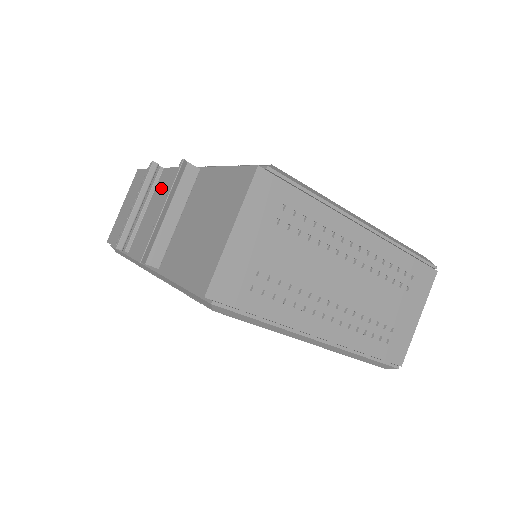
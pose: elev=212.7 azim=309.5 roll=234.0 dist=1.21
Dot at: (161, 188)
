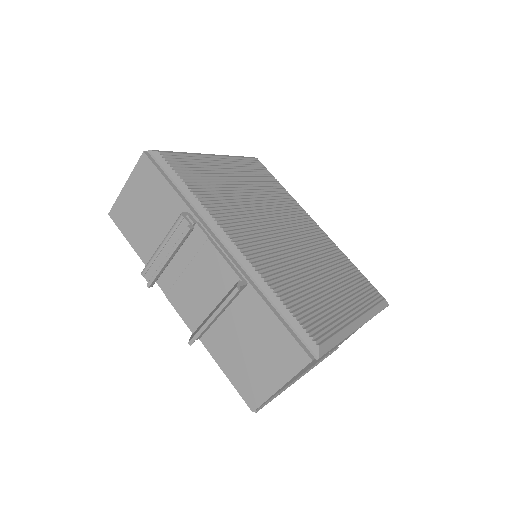
Dot at: (195, 250)
